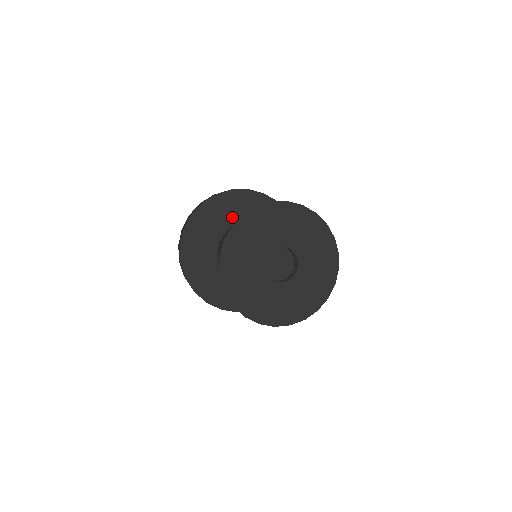
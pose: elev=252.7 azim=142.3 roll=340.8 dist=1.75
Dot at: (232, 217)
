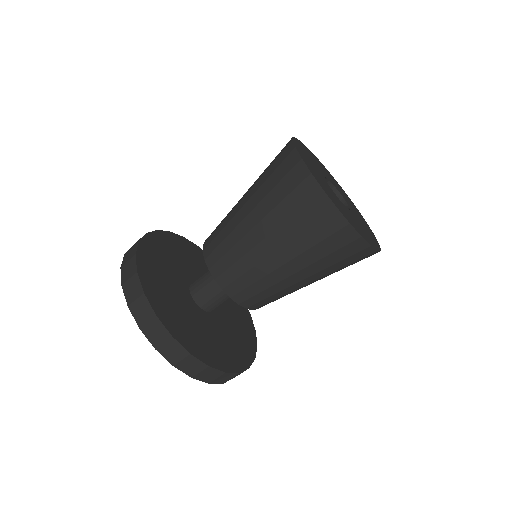
Dot at: (203, 269)
